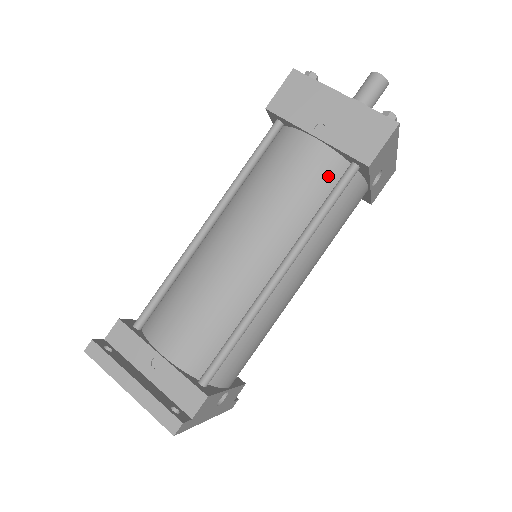
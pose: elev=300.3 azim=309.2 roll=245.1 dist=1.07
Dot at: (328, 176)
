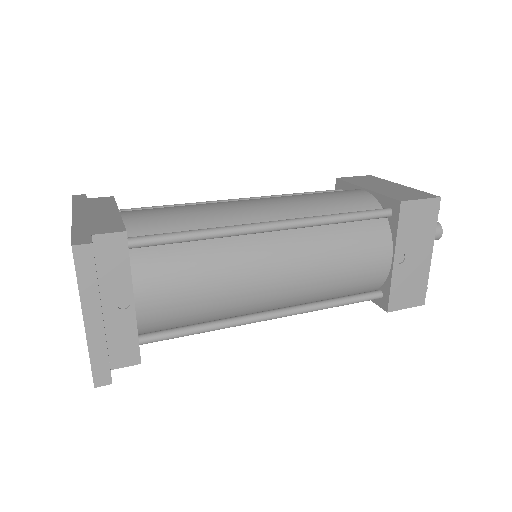
Dot at: (365, 286)
